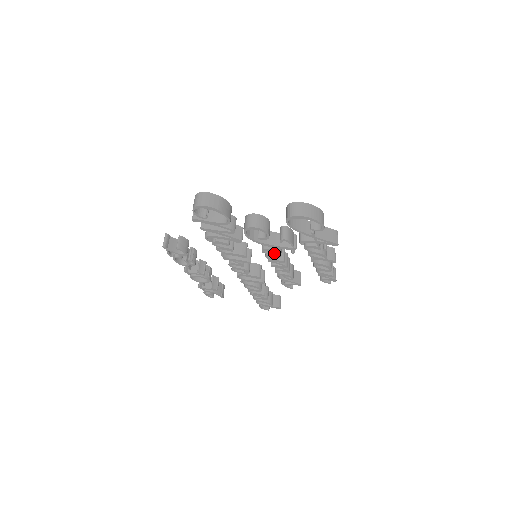
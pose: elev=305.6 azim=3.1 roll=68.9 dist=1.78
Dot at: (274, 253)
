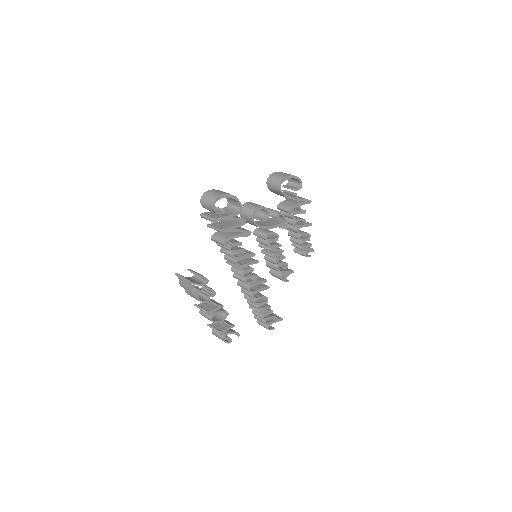
Dot at: (272, 238)
